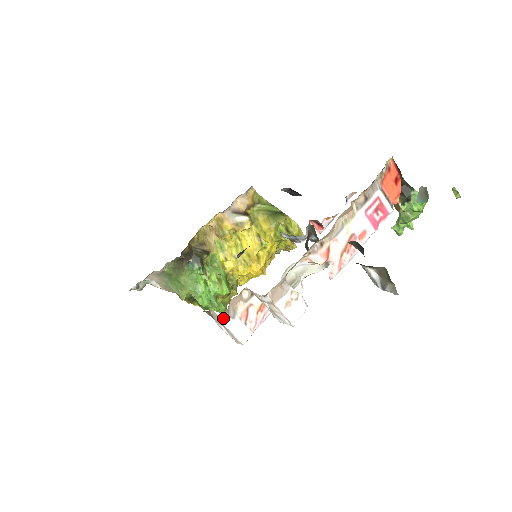
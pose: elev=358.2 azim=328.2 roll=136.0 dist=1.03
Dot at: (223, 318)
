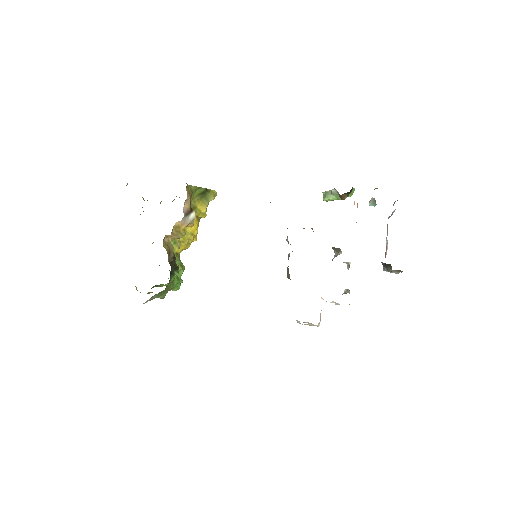
Dot at: (318, 324)
